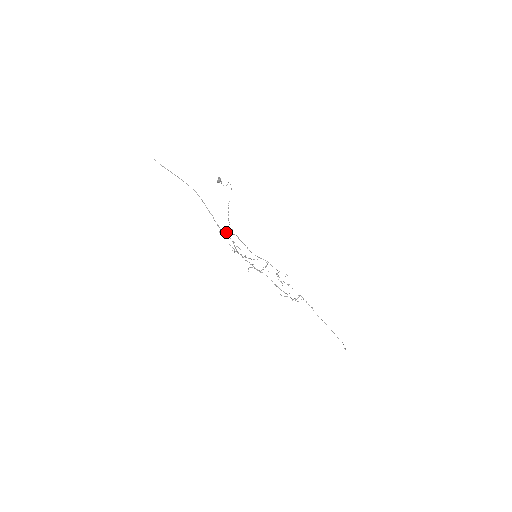
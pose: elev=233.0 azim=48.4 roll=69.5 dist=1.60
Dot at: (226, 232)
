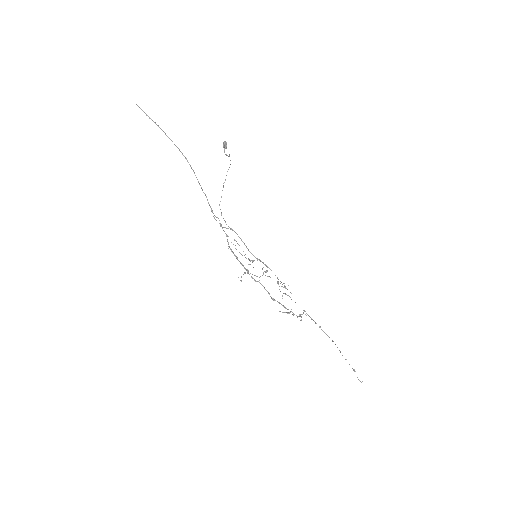
Dot at: occluded
